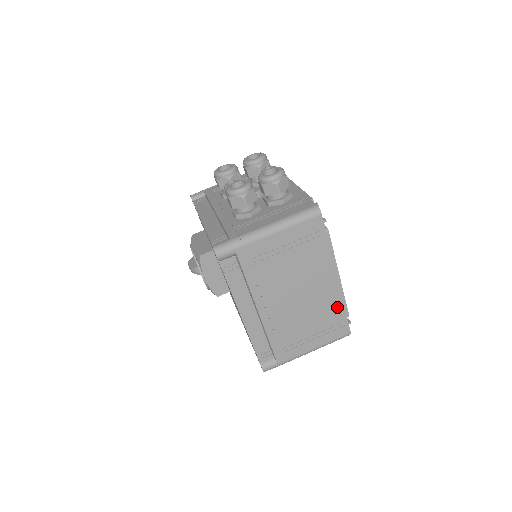
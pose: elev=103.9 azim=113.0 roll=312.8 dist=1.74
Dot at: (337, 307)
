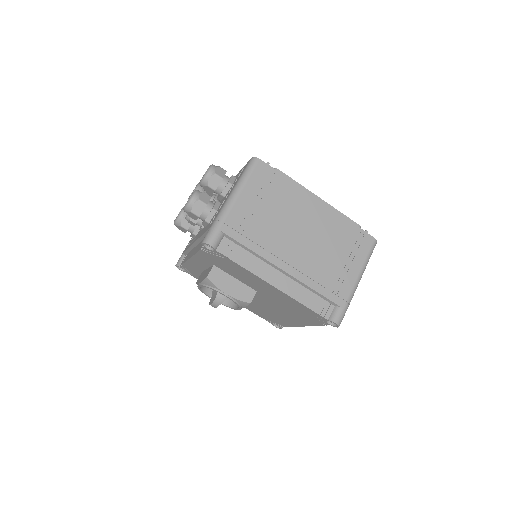
Dot at: (342, 224)
